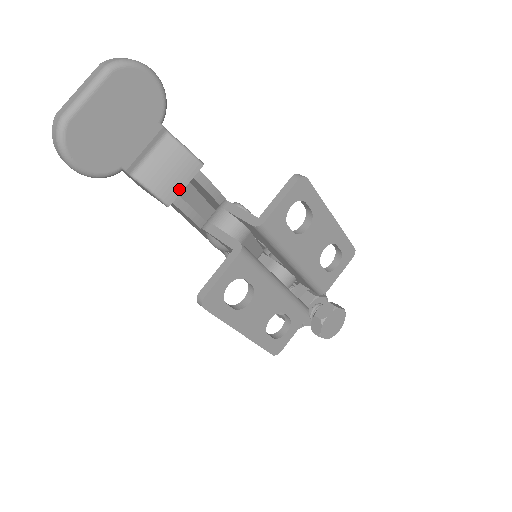
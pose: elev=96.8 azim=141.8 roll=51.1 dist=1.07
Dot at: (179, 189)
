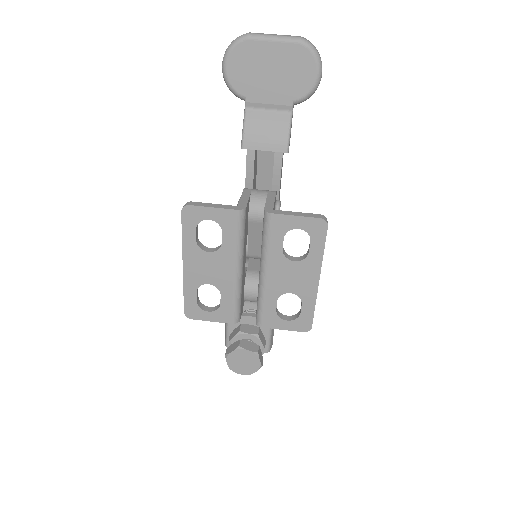
Dot at: (258, 147)
